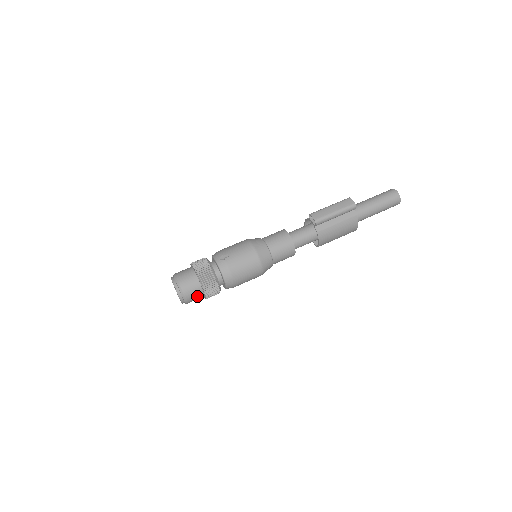
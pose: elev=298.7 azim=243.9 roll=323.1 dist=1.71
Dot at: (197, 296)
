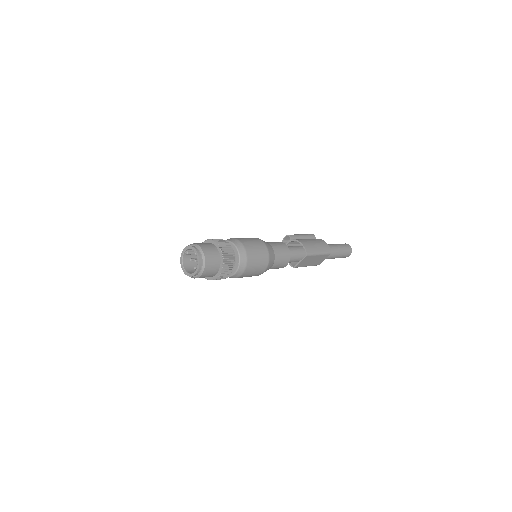
Dot at: (212, 250)
